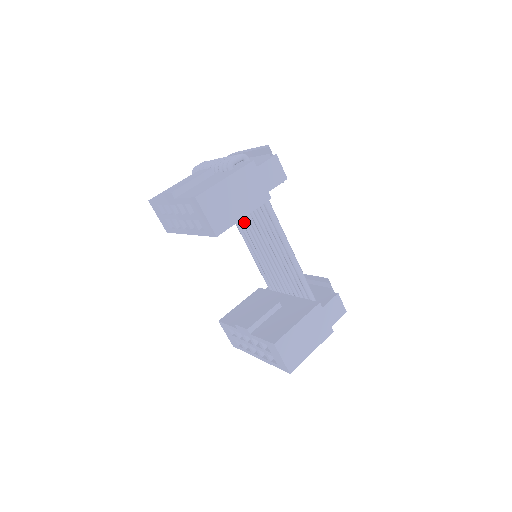
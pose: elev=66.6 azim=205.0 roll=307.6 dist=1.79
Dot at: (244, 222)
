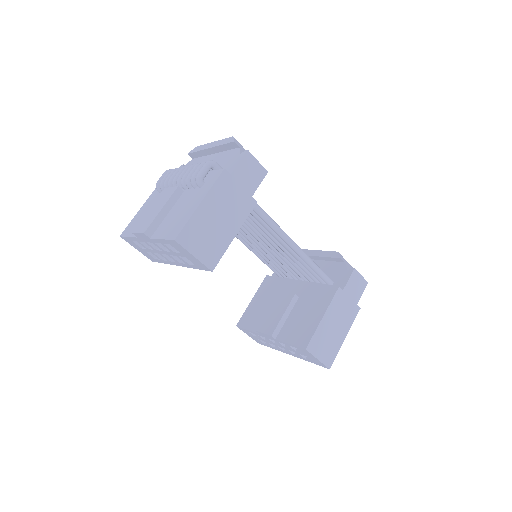
Dot at: occluded
